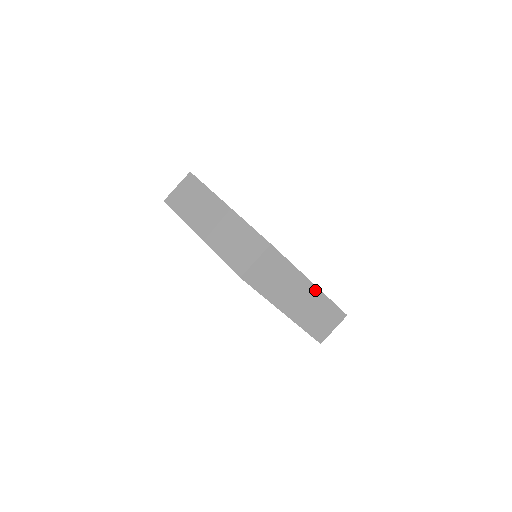
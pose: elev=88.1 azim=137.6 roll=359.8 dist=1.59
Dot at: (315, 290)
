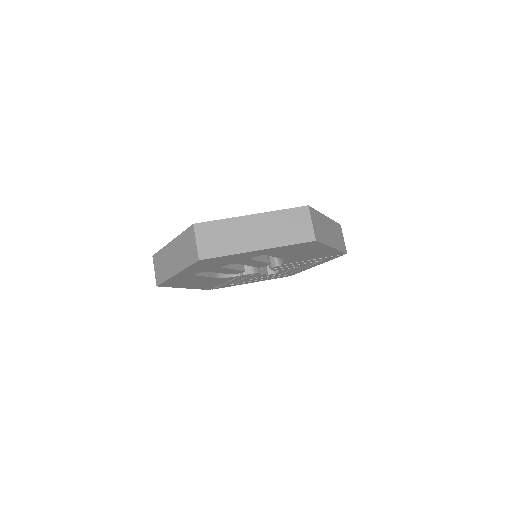
Dot at: (260, 216)
